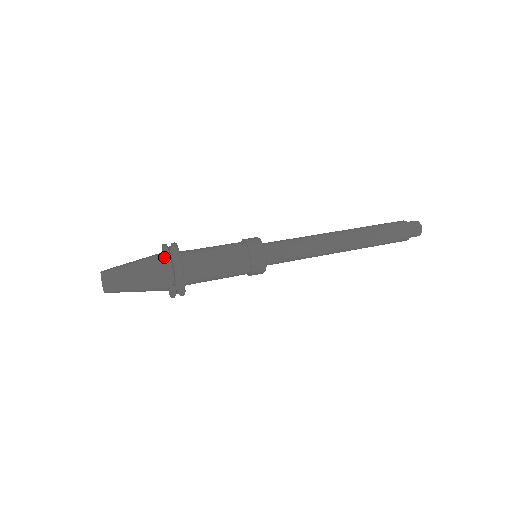
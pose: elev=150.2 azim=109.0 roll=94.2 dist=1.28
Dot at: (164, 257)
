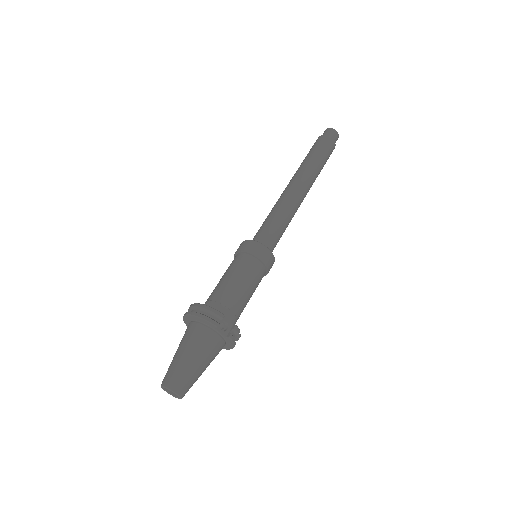
Dot at: (194, 321)
